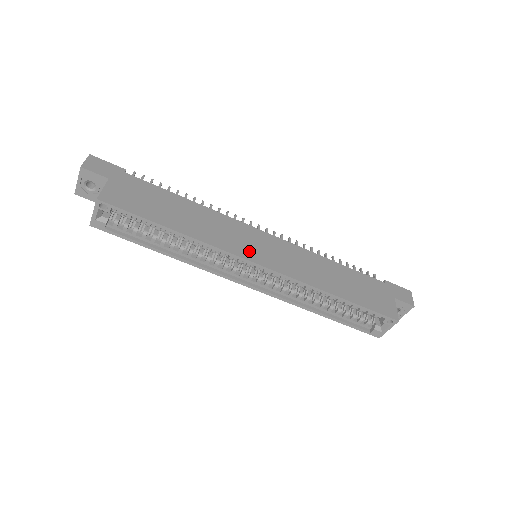
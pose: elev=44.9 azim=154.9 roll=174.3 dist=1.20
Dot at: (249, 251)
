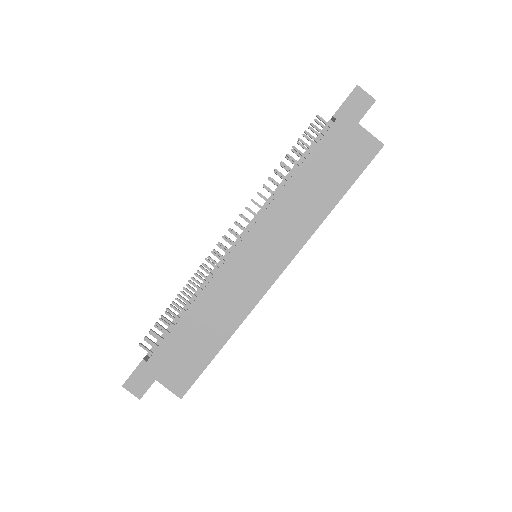
Dot at: (260, 279)
